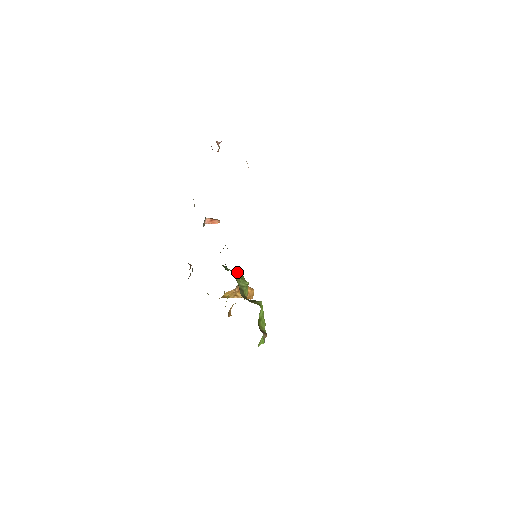
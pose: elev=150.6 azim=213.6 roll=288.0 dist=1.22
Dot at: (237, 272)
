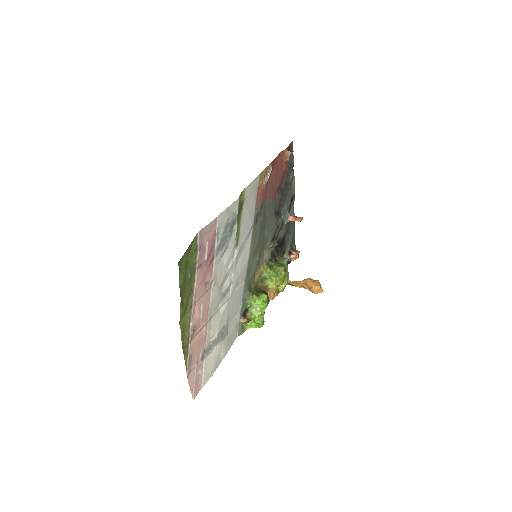
Dot at: (276, 266)
